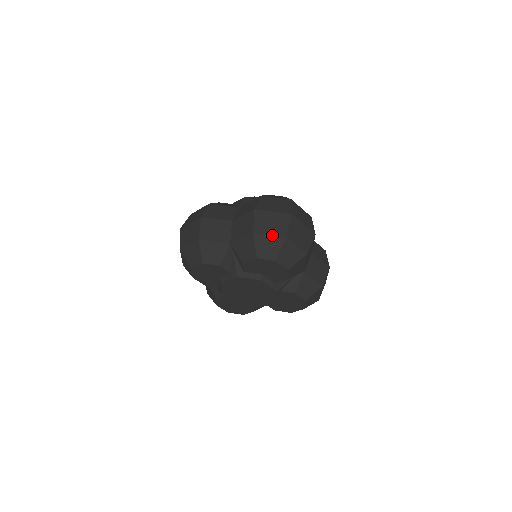
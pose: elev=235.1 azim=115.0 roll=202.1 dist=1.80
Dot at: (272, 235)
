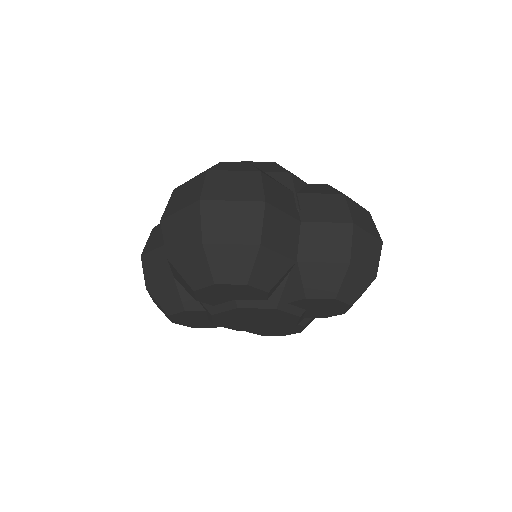
Dot at: (186, 250)
